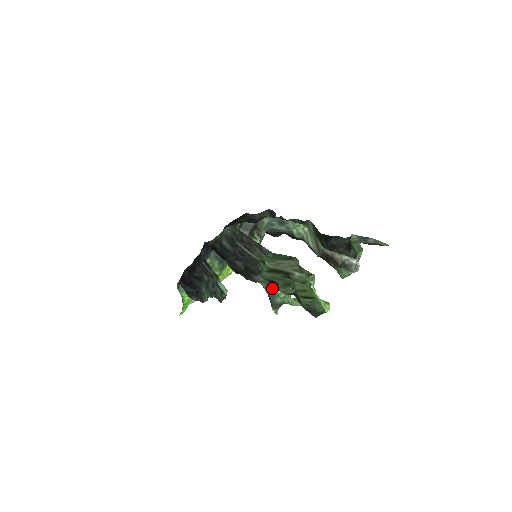
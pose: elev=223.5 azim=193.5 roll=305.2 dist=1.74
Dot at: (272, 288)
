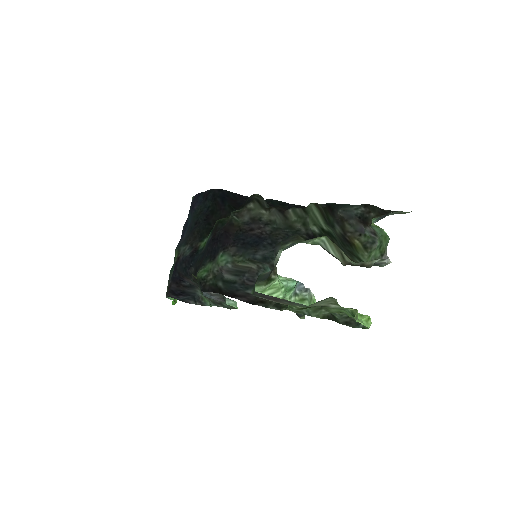
Dot at: occluded
